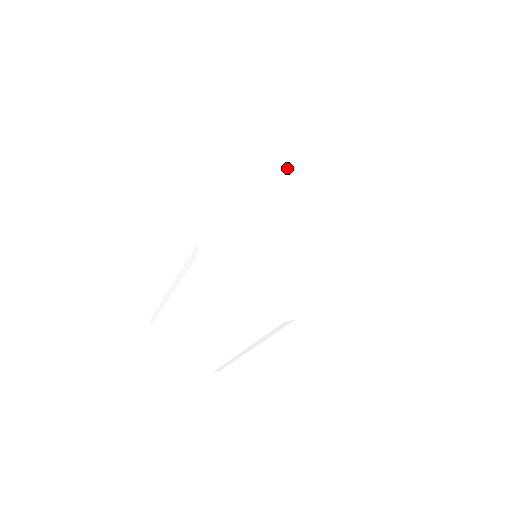
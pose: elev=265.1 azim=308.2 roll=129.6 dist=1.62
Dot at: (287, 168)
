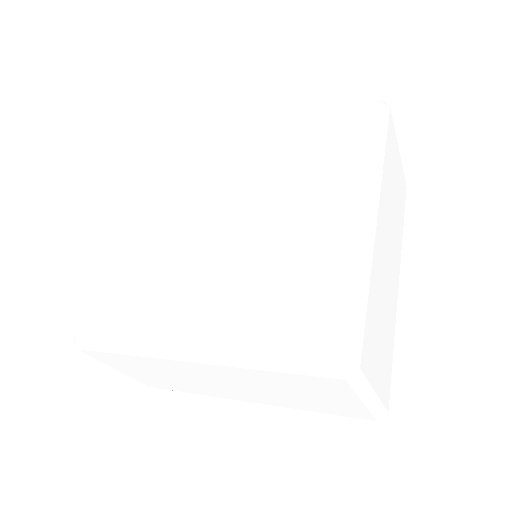
Dot at: (385, 187)
